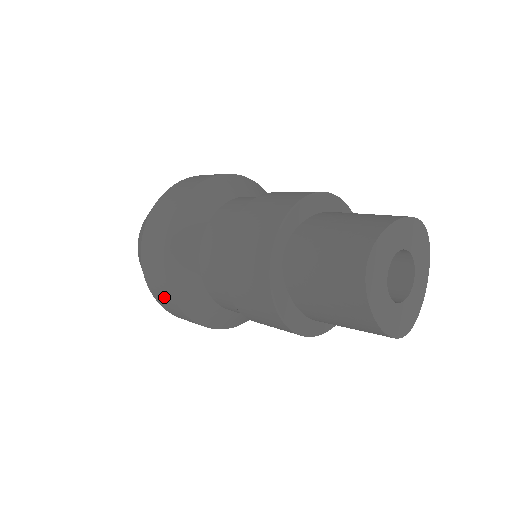
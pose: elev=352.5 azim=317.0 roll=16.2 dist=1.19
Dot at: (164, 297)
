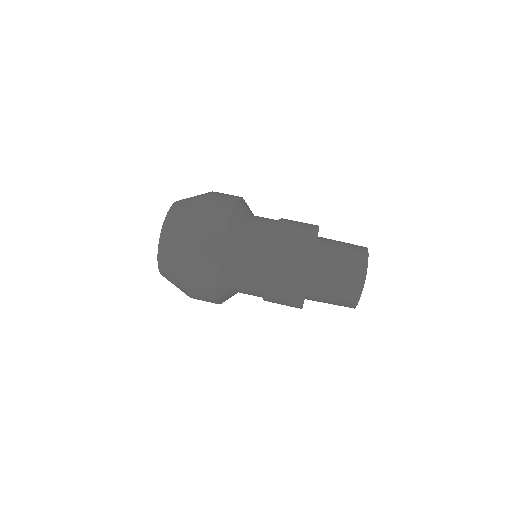
Dot at: (203, 287)
